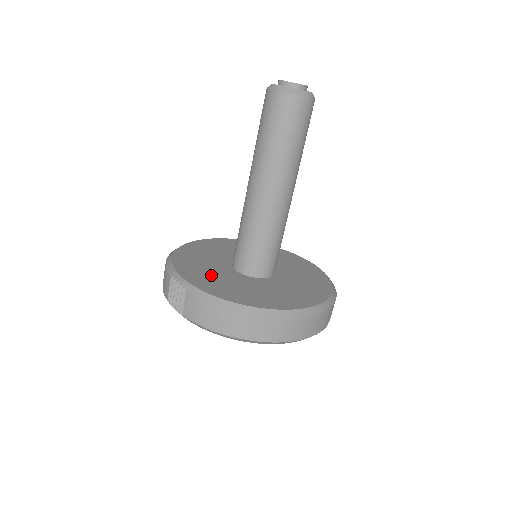
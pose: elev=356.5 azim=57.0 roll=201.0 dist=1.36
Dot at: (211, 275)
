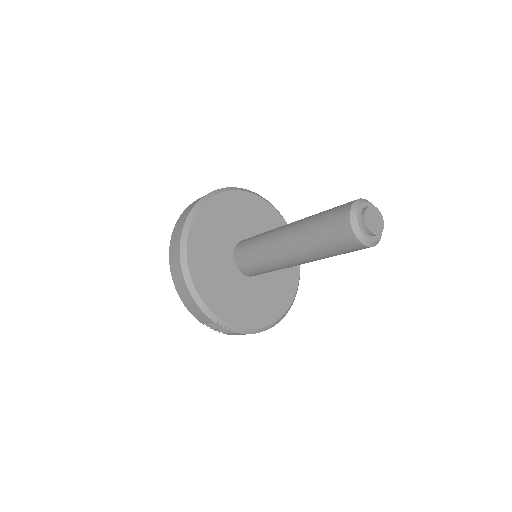
Dot at: (238, 300)
